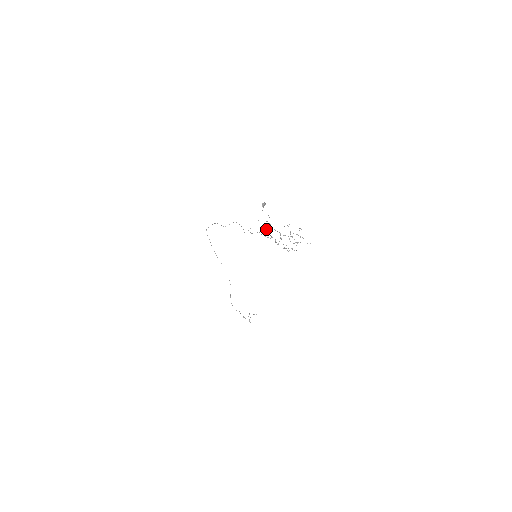
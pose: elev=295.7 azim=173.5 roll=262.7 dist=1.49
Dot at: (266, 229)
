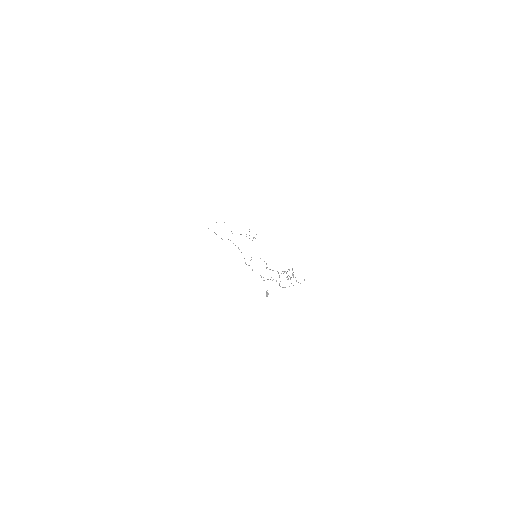
Dot at: occluded
